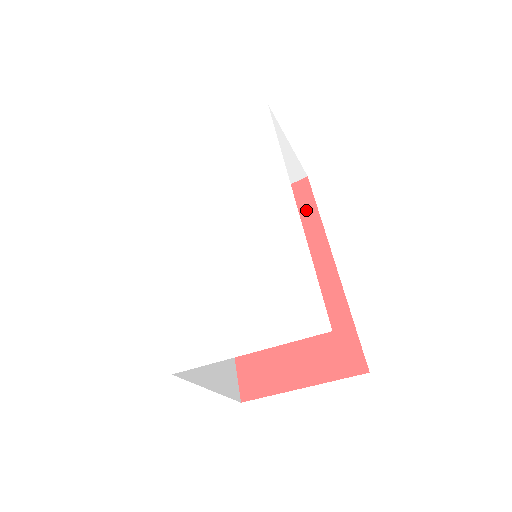
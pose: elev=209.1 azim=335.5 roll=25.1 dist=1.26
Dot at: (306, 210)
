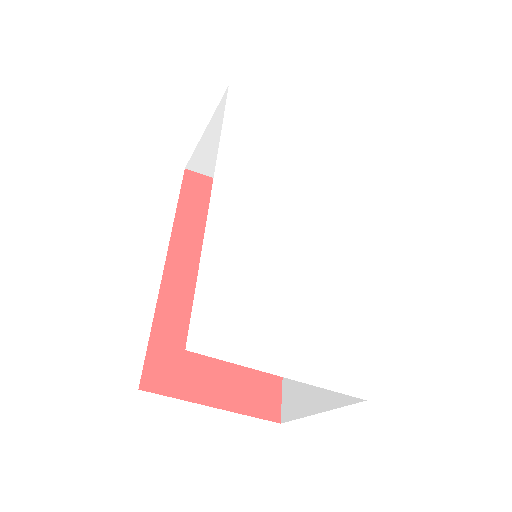
Dot at: occluded
